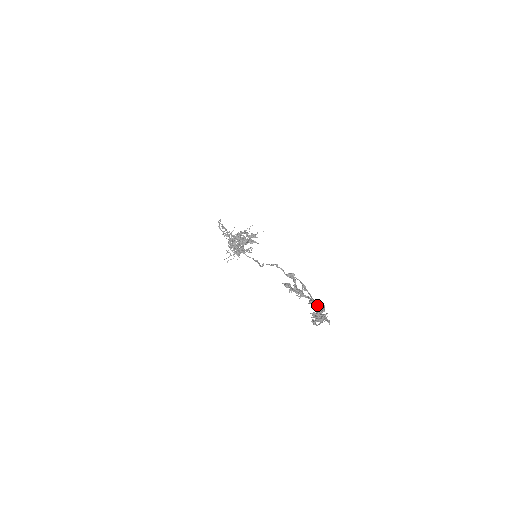
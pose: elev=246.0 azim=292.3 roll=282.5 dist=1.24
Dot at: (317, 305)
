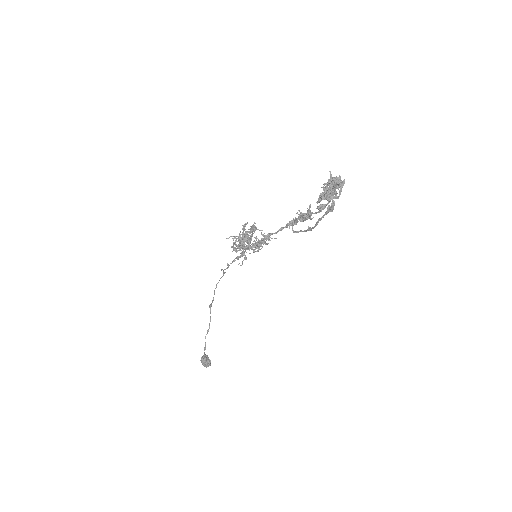
Dot at: occluded
